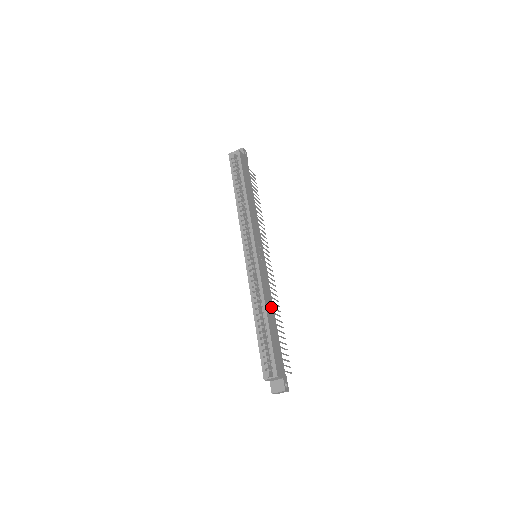
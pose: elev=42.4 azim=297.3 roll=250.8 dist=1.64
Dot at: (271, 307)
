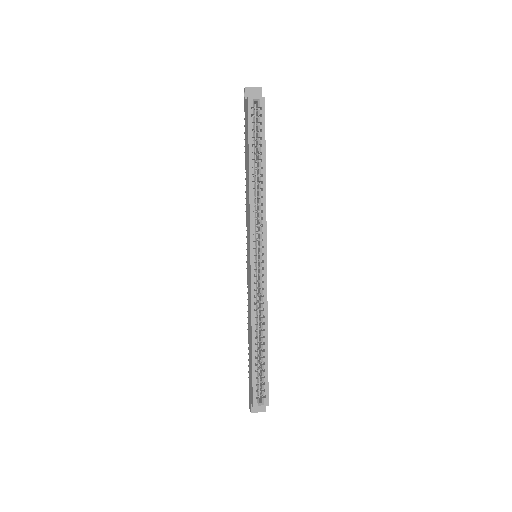
Dot at: occluded
